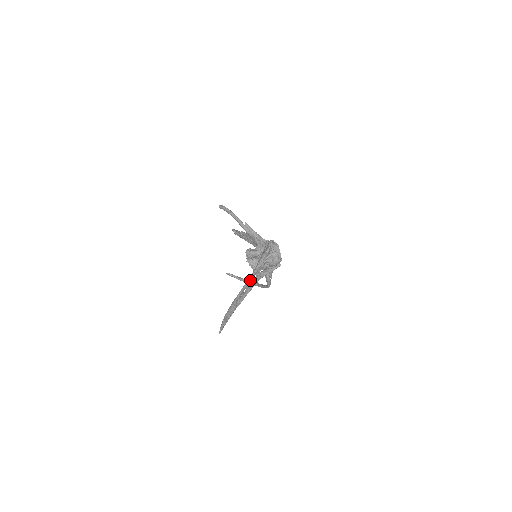
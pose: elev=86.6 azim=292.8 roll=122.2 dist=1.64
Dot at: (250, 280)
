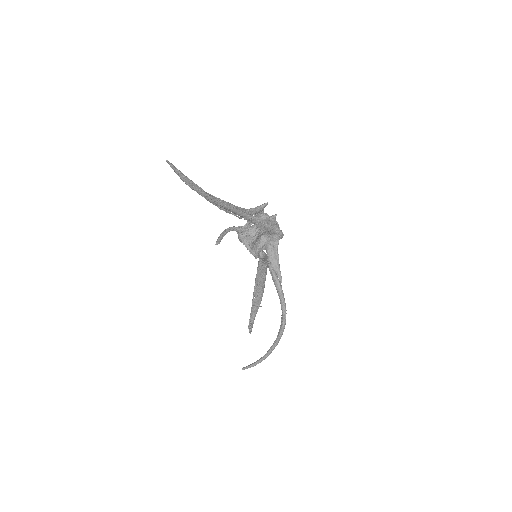
Dot at: (231, 204)
